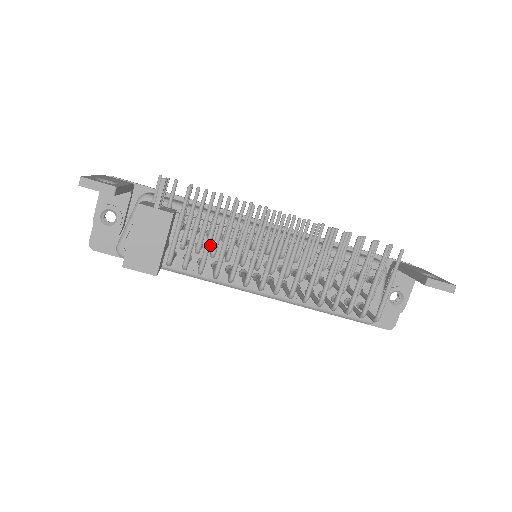
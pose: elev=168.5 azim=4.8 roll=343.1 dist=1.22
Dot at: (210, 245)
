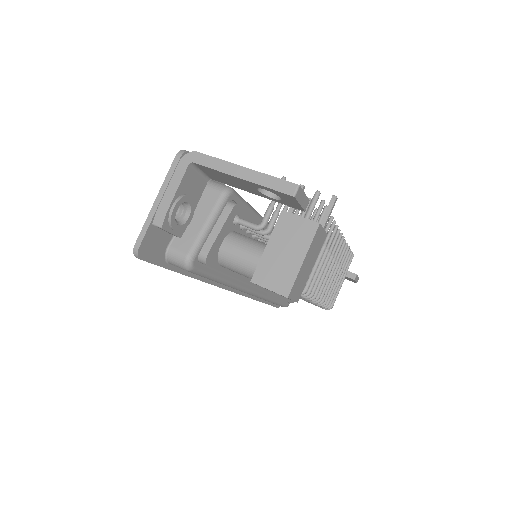
Dot at: occluded
